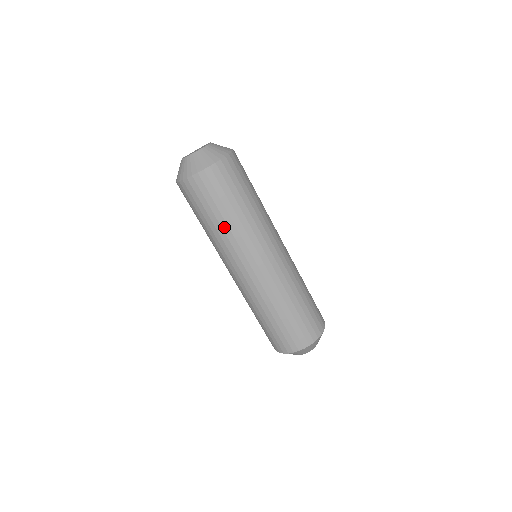
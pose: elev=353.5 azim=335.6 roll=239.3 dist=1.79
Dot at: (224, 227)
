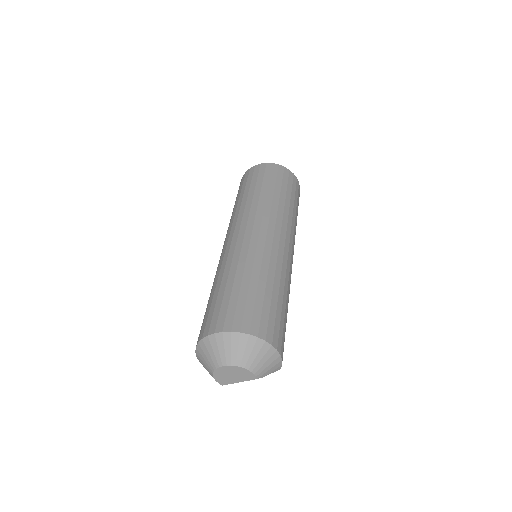
Dot at: occluded
